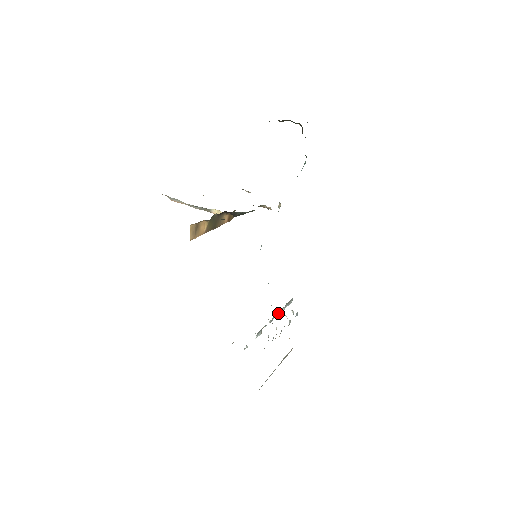
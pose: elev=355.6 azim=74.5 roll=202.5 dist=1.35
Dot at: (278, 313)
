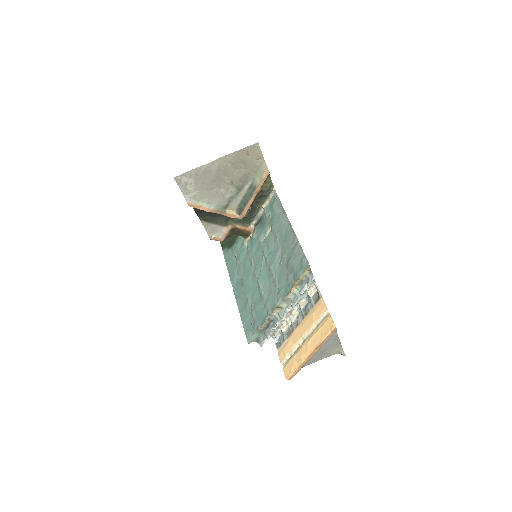
Dot at: (275, 324)
